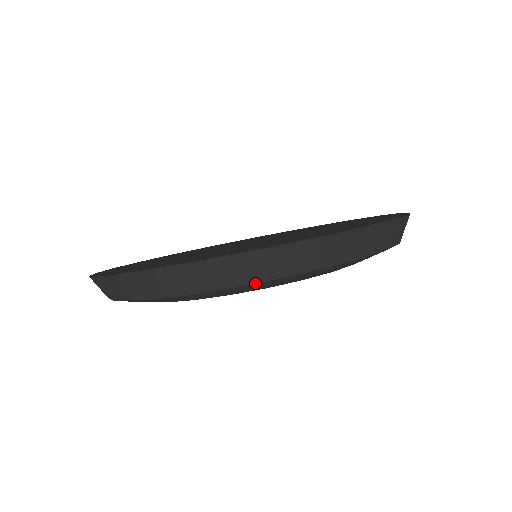
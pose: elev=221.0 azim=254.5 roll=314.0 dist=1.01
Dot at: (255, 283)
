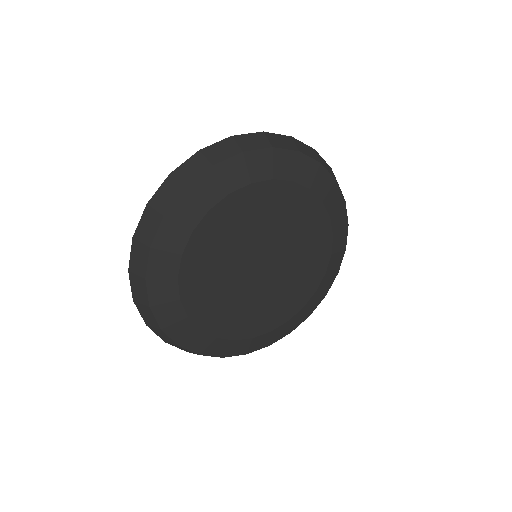
Dot at: (206, 171)
